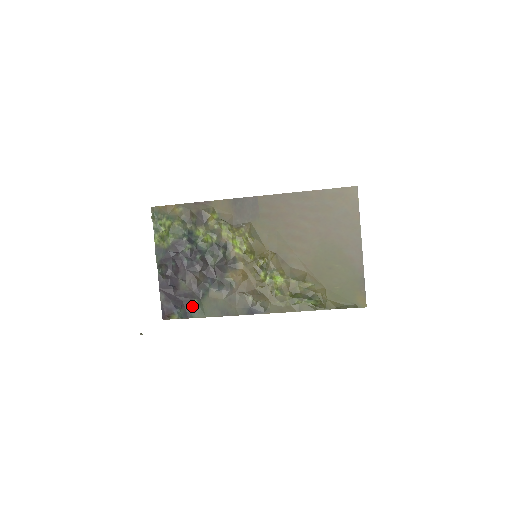
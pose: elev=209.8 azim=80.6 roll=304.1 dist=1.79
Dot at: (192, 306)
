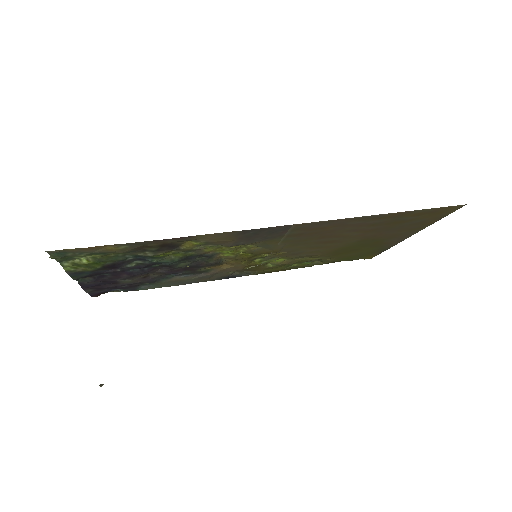
Dot at: (140, 286)
